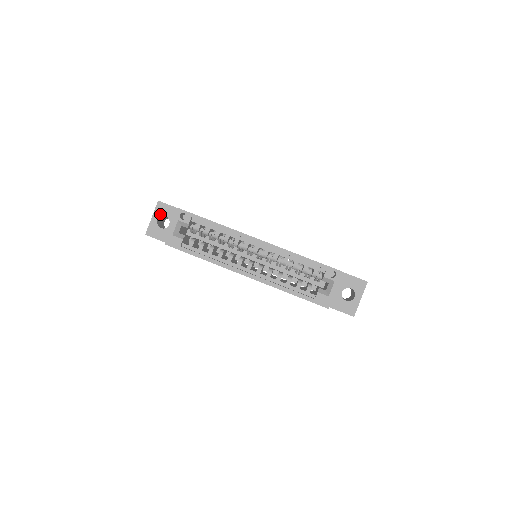
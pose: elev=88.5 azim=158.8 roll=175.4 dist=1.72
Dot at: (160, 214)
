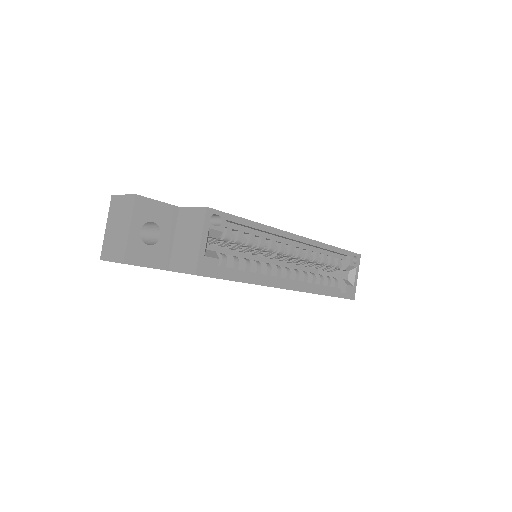
Dot at: (143, 219)
